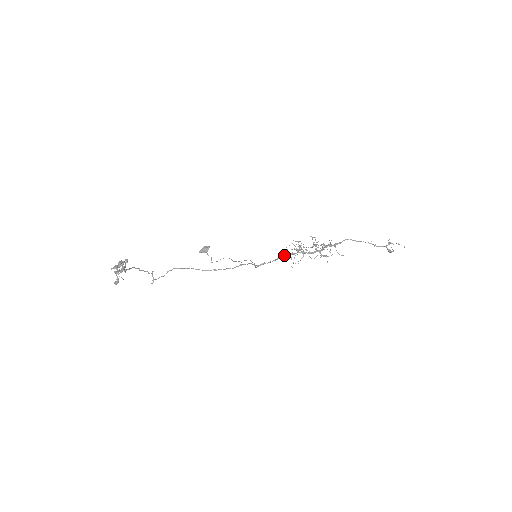
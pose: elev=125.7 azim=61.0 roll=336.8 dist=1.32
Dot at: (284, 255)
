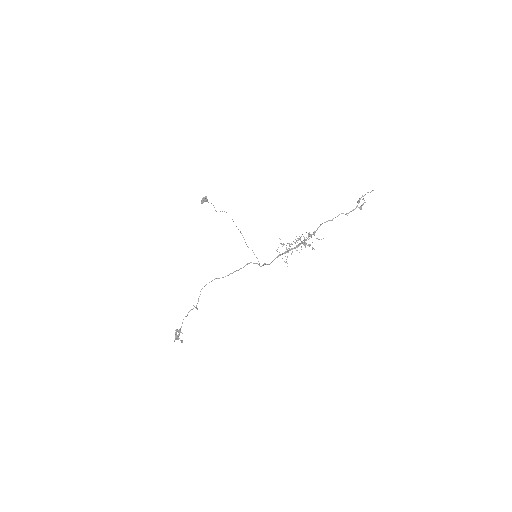
Dot at: (277, 257)
